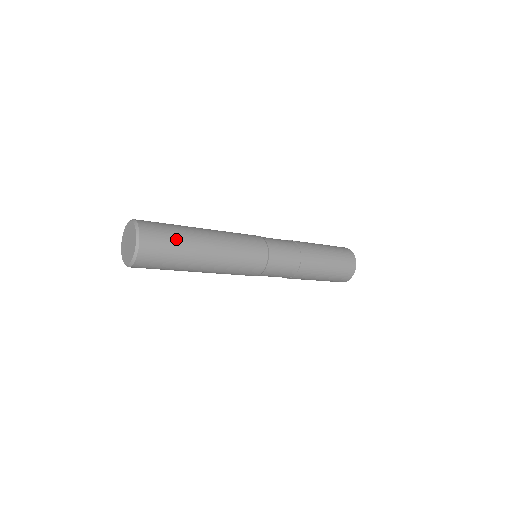
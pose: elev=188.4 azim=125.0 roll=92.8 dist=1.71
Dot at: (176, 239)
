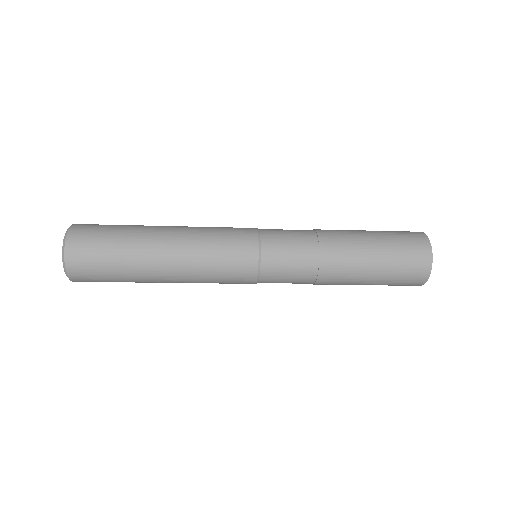
Dot at: (119, 226)
